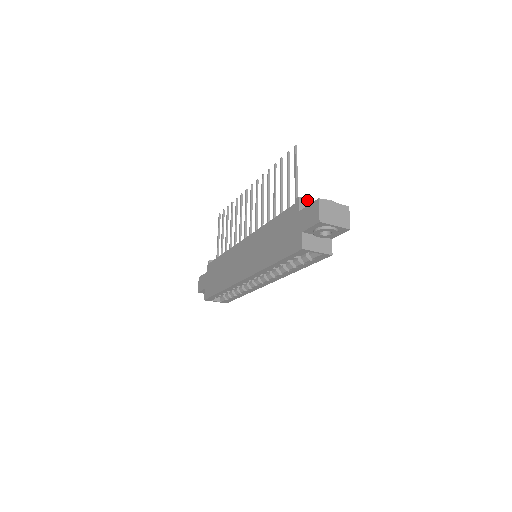
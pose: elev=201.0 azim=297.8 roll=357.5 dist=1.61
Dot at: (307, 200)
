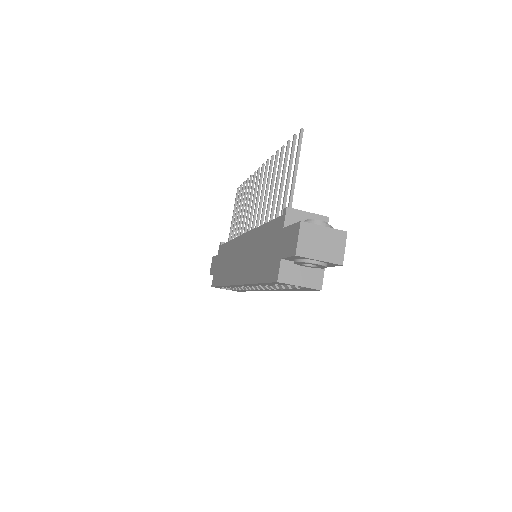
Dot at: (299, 212)
